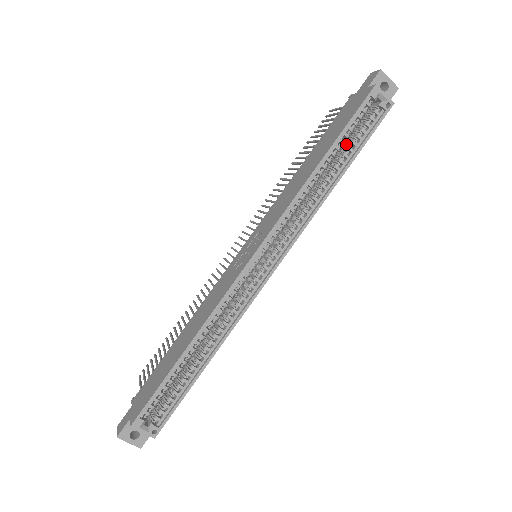
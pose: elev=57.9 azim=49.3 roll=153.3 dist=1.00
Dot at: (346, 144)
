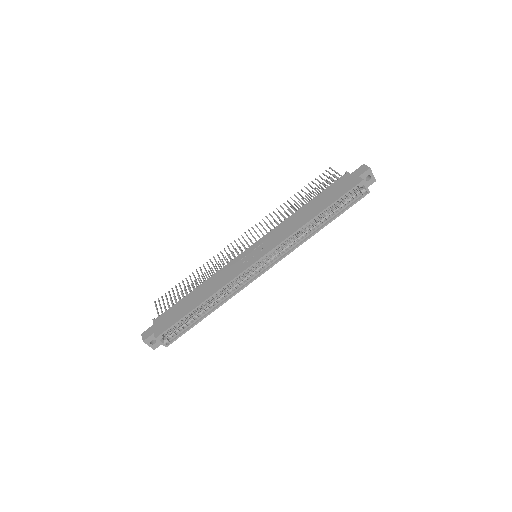
Dot at: occluded
